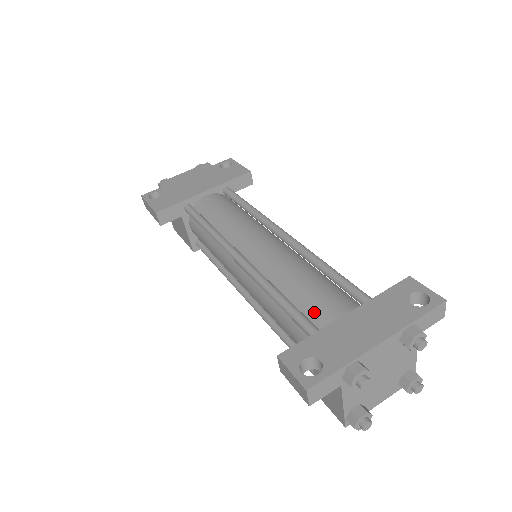
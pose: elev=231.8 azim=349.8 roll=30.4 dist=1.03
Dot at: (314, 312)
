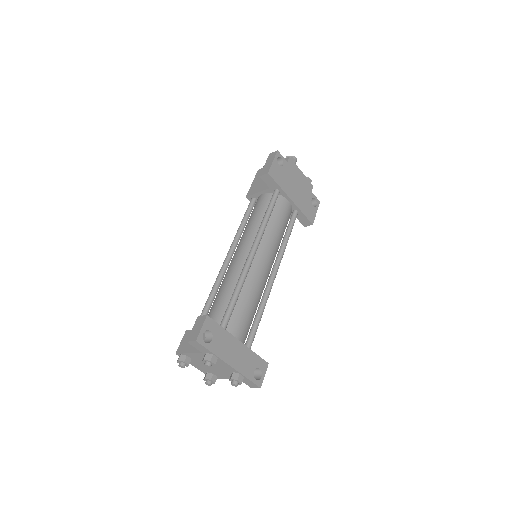
Dot at: (235, 320)
